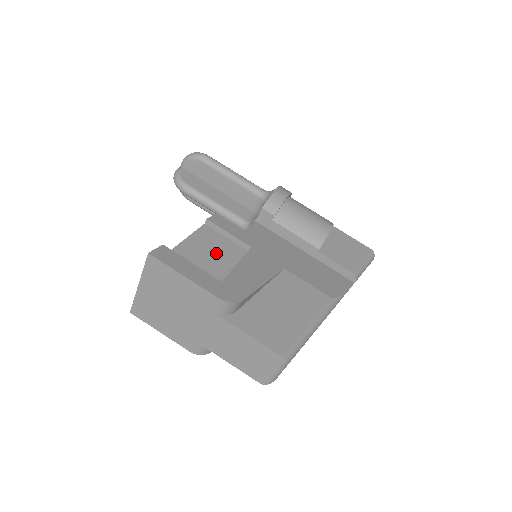
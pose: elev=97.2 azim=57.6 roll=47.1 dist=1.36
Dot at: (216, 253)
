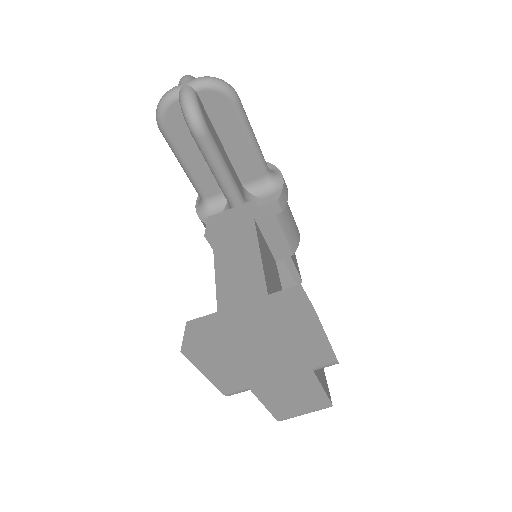
Dot at: (273, 269)
